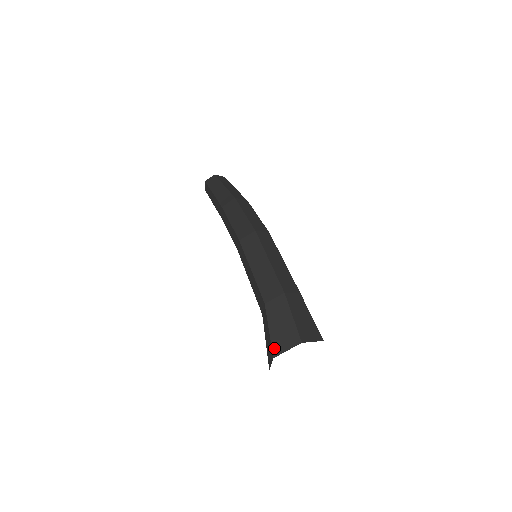
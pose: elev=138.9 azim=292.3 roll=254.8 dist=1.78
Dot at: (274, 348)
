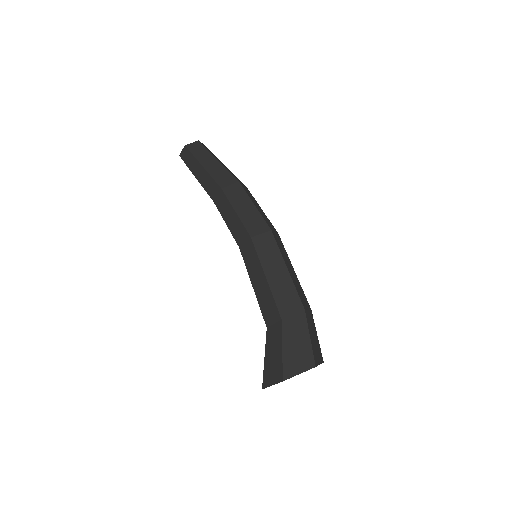
Dot at: (285, 370)
